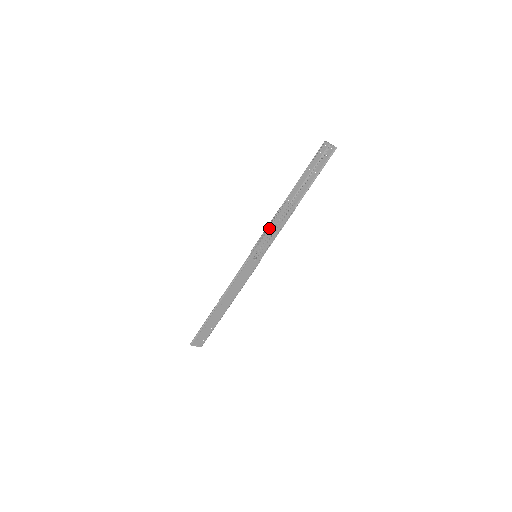
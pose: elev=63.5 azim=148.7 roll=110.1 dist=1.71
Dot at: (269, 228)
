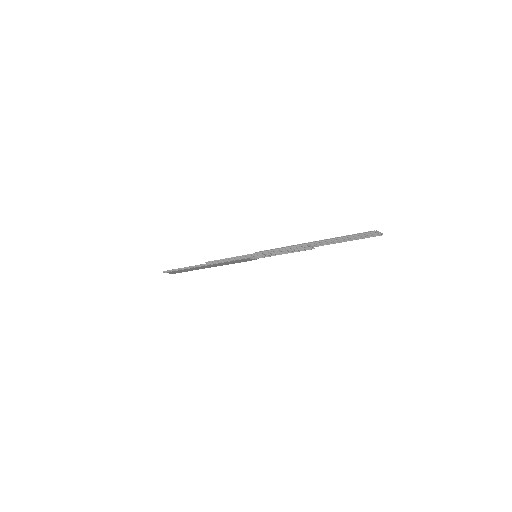
Dot at: (280, 251)
